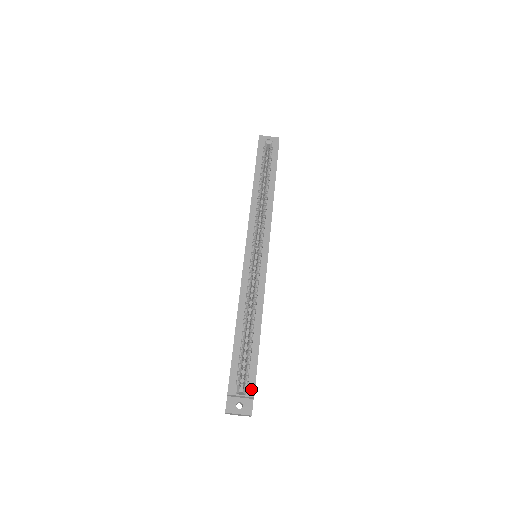
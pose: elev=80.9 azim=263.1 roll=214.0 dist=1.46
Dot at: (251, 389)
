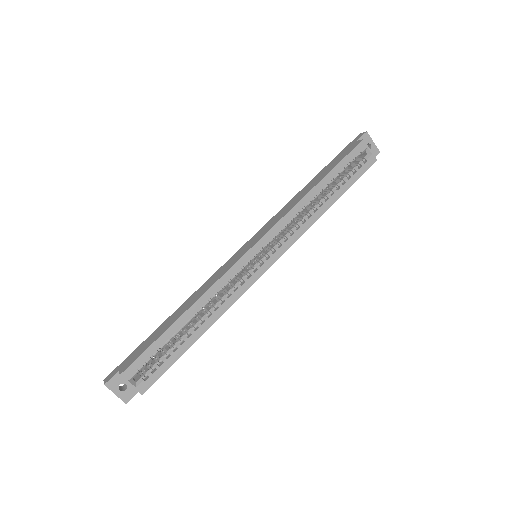
Dot at: (146, 386)
